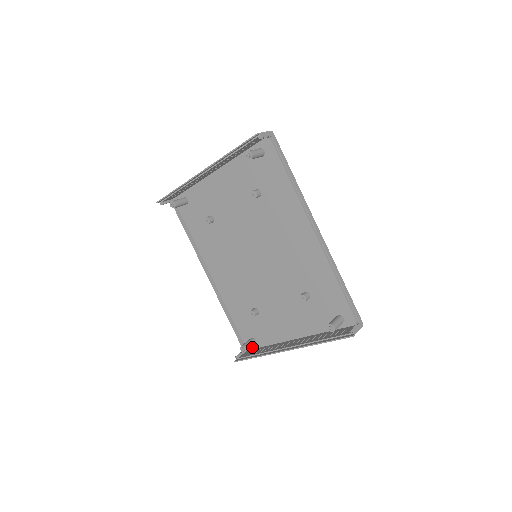
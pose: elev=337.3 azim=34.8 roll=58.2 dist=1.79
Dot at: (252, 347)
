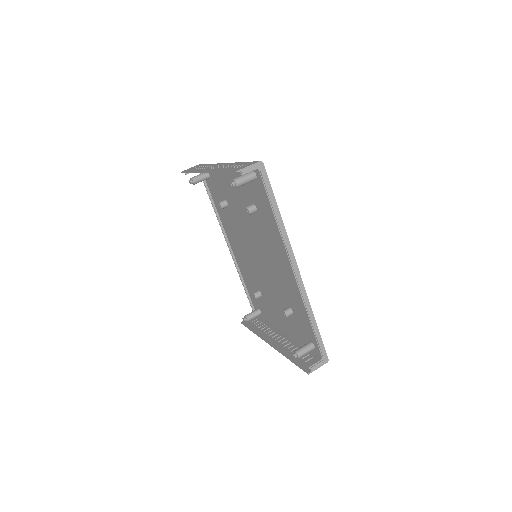
Dot at: occluded
